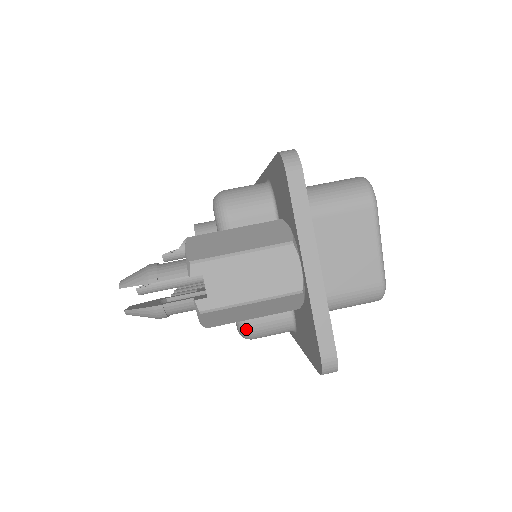
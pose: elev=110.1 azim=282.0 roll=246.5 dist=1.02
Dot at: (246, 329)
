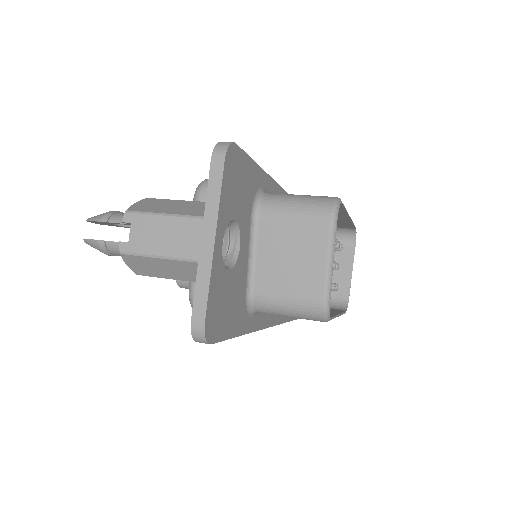
Dot at: (192, 300)
